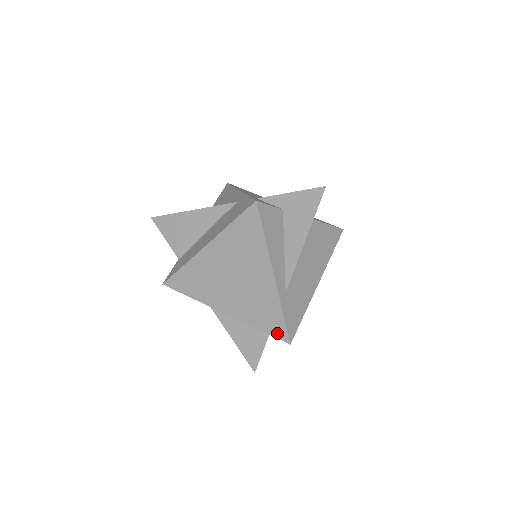
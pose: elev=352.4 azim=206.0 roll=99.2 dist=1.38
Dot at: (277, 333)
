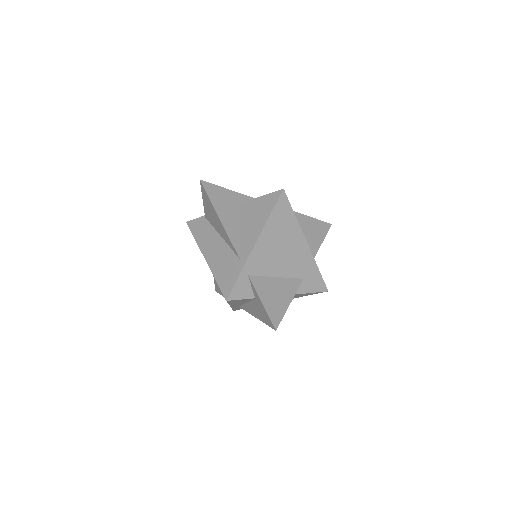
Dot at: occluded
